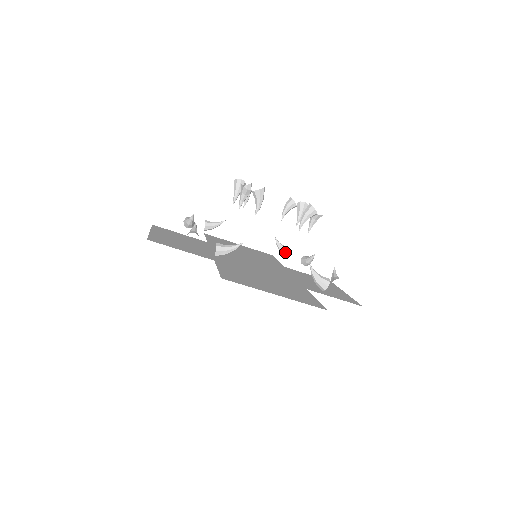
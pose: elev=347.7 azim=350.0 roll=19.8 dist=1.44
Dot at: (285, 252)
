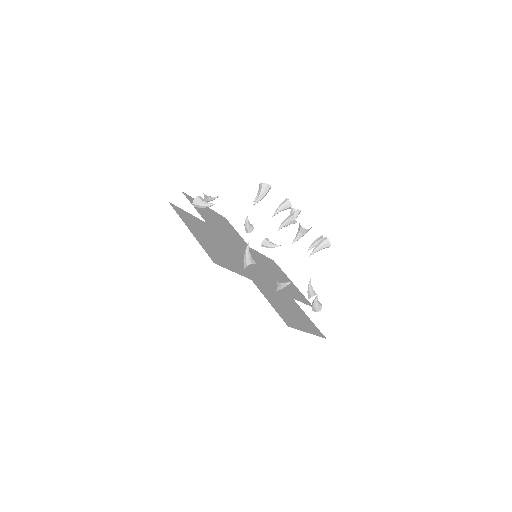
Dot at: (310, 295)
